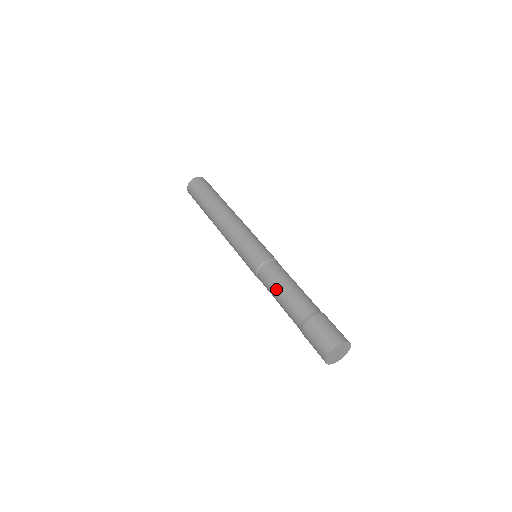
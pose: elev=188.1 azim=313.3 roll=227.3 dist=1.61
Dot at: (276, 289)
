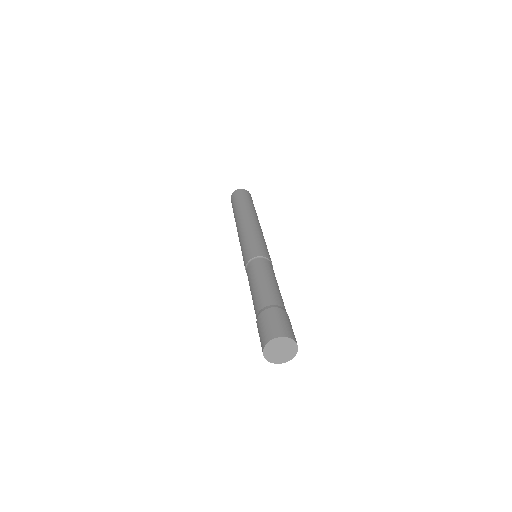
Dot at: (250, 288)
